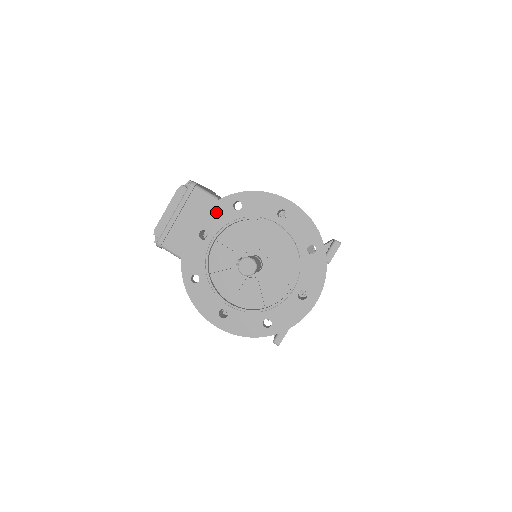
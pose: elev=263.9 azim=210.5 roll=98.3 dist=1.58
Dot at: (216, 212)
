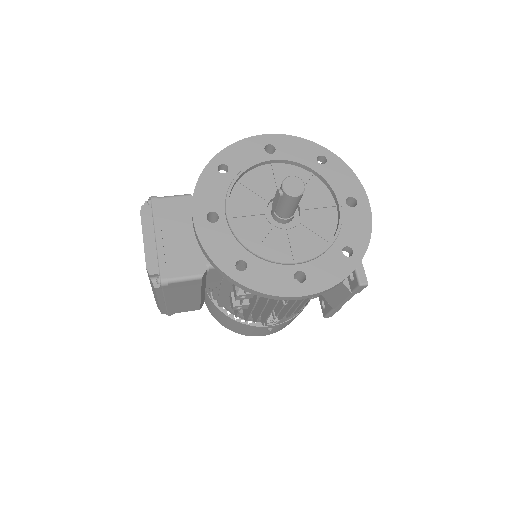
Dot at: (207, 188)
